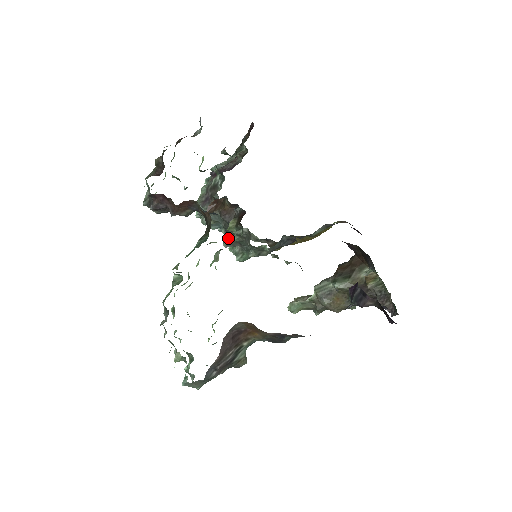
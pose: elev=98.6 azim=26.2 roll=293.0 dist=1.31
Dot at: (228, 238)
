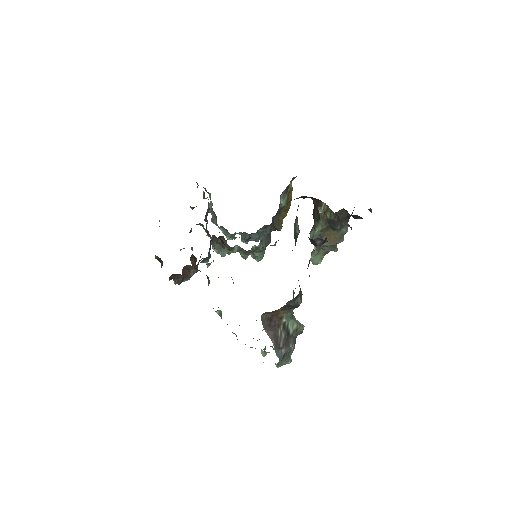
Dot at: (240, 254)
